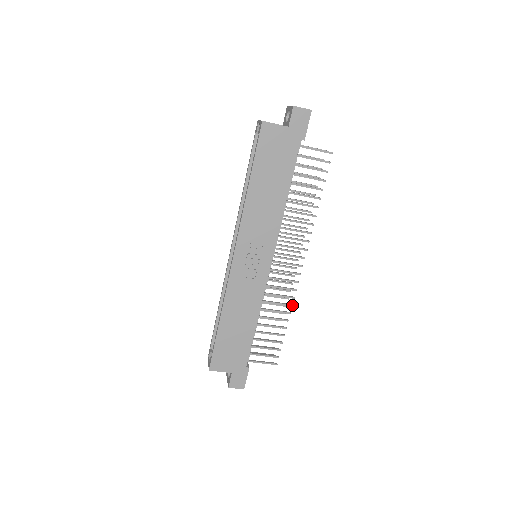
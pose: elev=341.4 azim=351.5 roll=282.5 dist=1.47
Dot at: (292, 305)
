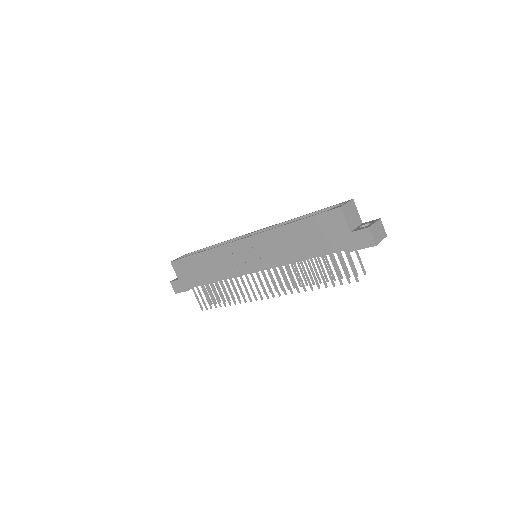
Dot at: (240, 303)
